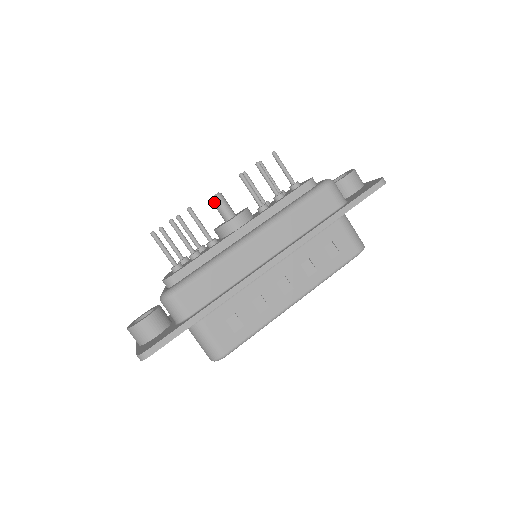
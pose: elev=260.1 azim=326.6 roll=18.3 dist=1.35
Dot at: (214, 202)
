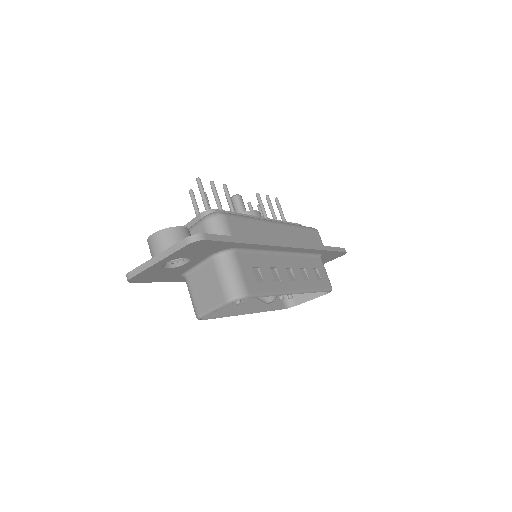
Dot at: (236, 198)
